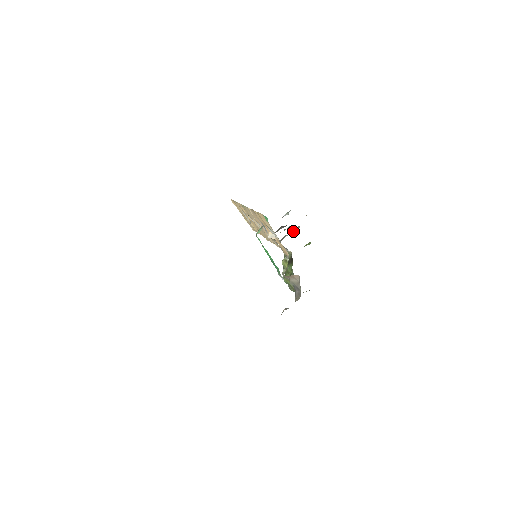
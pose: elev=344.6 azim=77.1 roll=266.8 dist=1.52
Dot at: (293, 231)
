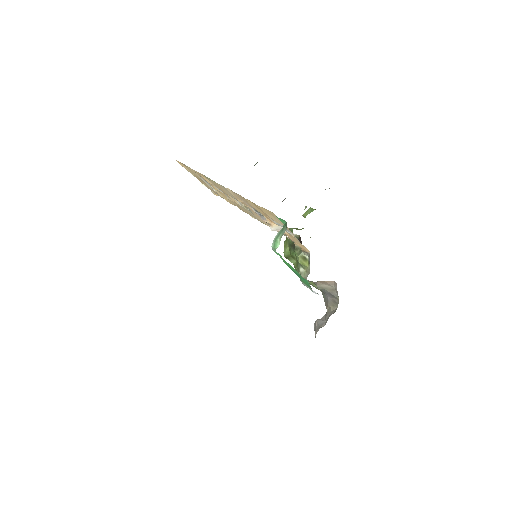
Dot at: occluded
